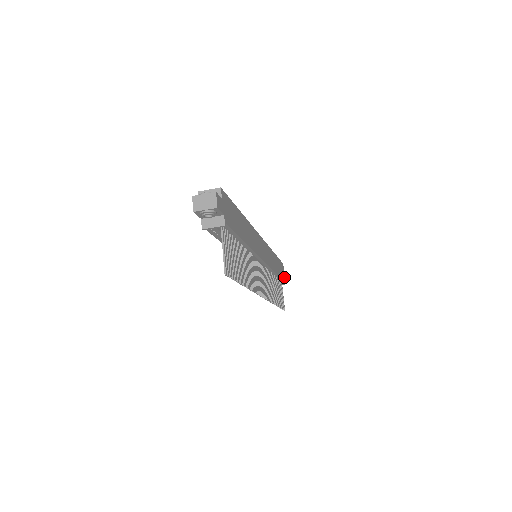
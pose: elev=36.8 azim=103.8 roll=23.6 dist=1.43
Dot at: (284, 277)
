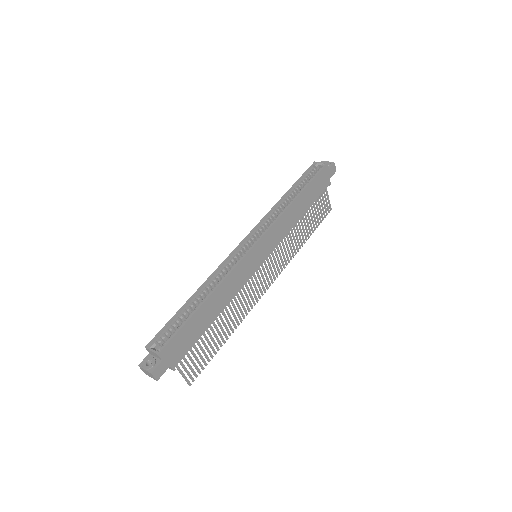
Dot at: (329, 178)
